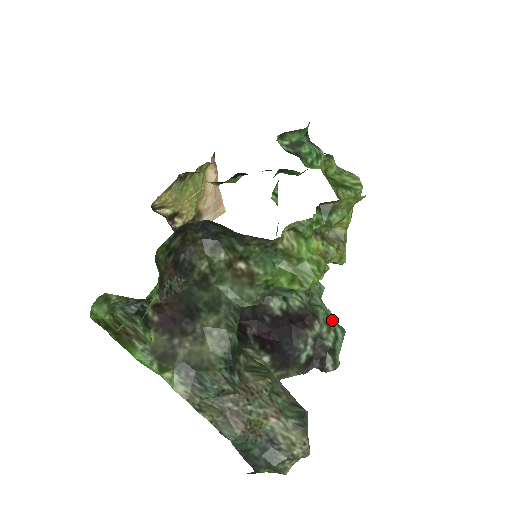
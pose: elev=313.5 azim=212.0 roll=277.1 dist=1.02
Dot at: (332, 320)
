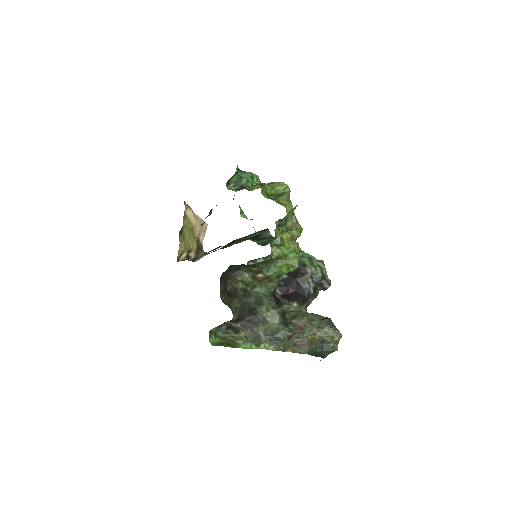
Dot at: (314, 261)
